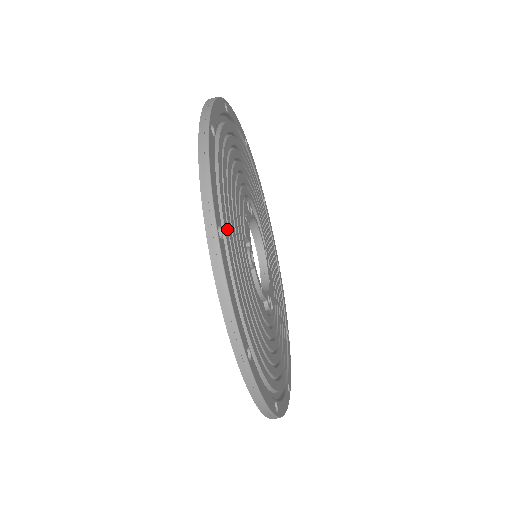
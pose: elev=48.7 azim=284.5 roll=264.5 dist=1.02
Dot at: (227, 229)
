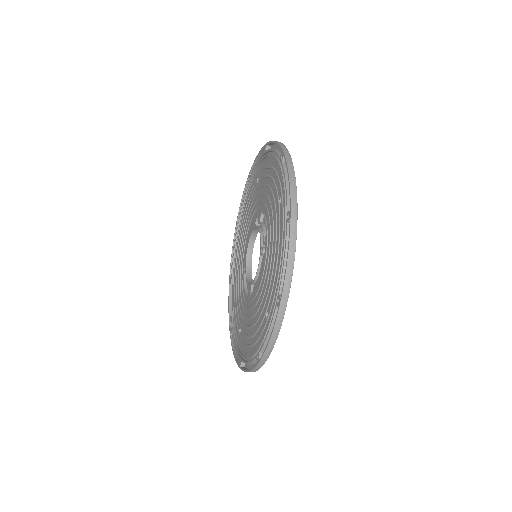
Dot at: occluded
